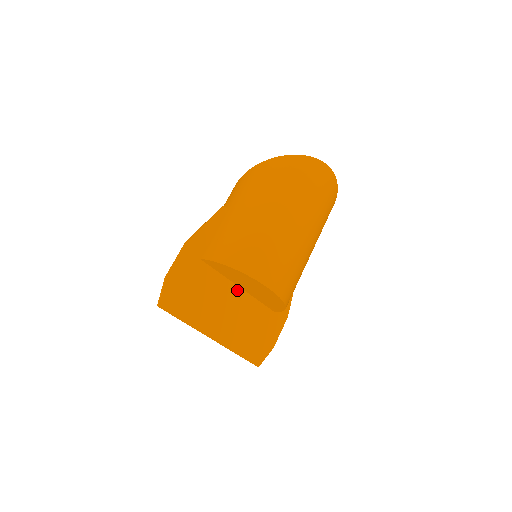
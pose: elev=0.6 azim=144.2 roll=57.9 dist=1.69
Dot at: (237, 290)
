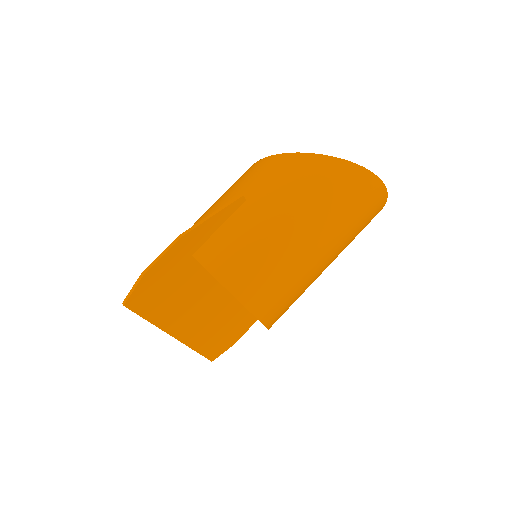
Dot at: (220, 289)
